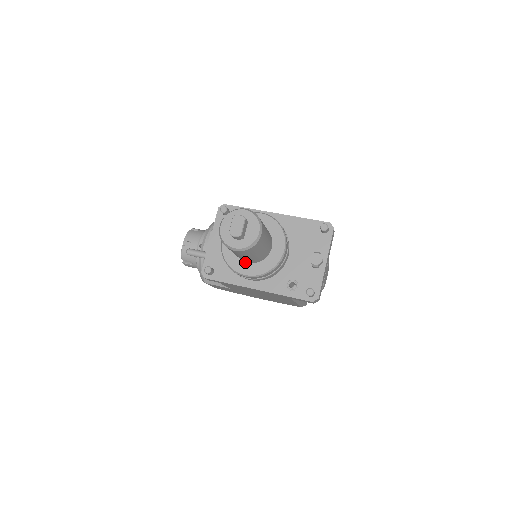
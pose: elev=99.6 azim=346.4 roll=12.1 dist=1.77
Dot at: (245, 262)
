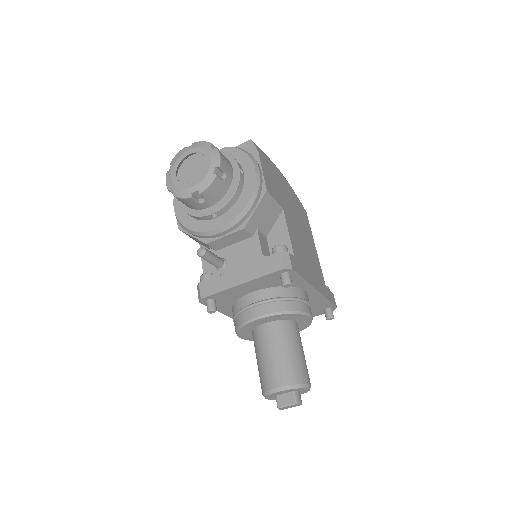
Dot at: occluded
